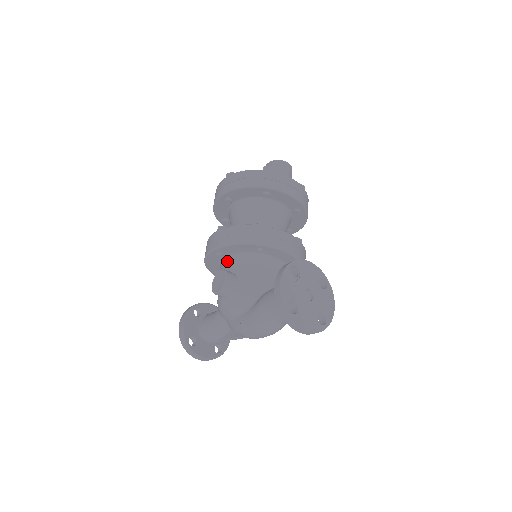
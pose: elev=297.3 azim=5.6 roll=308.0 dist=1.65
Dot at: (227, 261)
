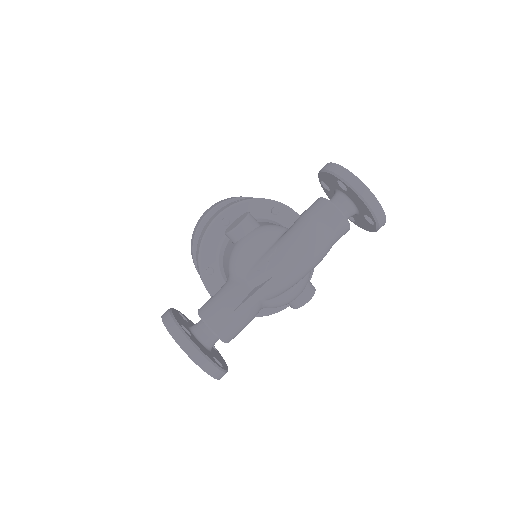
Dot at: occluded
